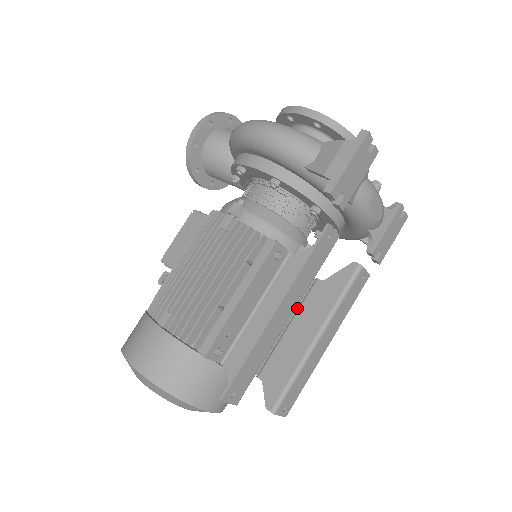
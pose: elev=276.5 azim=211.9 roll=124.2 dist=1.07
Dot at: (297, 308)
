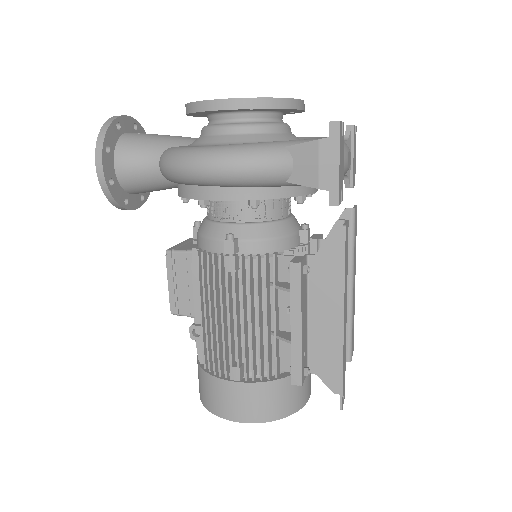
Dot at: occluded
